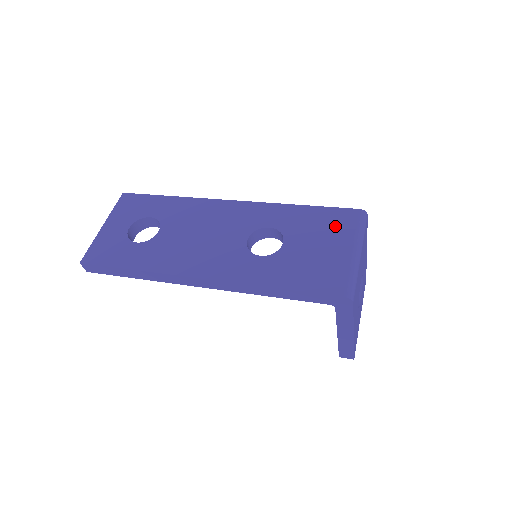
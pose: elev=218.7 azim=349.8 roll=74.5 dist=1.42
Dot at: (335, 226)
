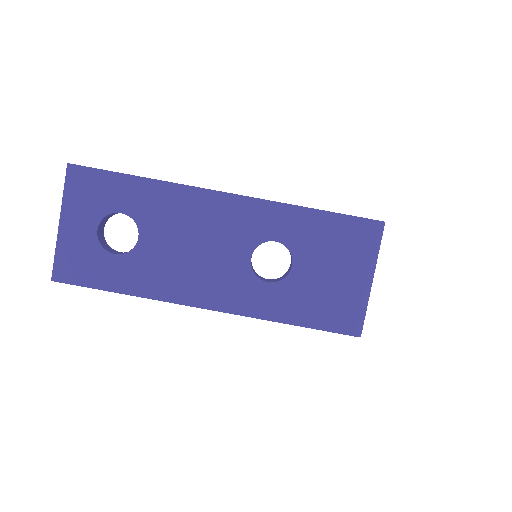
Dot at: (350, 245)
